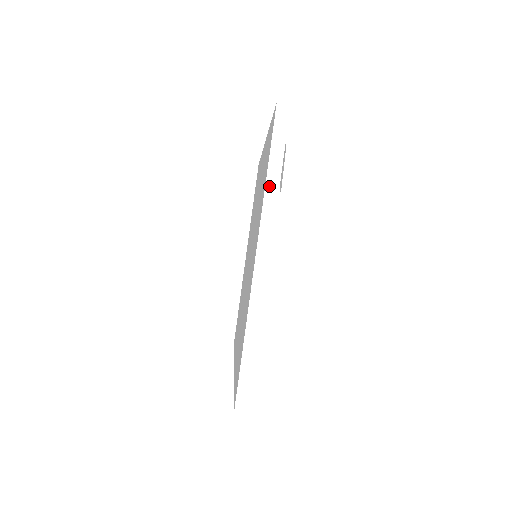
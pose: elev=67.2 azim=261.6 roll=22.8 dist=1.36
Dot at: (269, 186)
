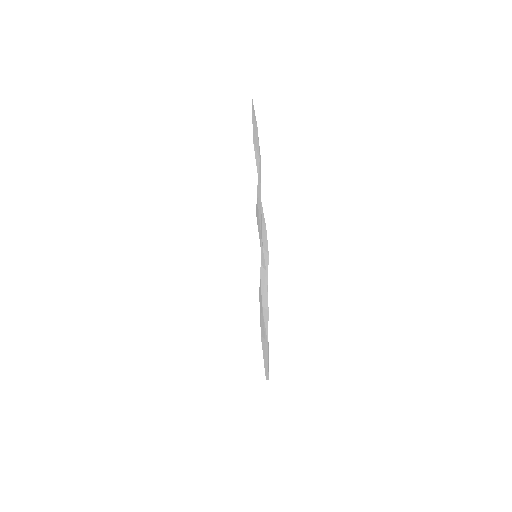
Dot at: (243, 148)
